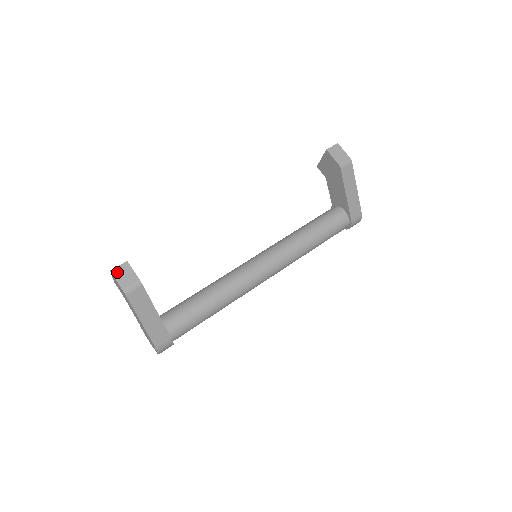
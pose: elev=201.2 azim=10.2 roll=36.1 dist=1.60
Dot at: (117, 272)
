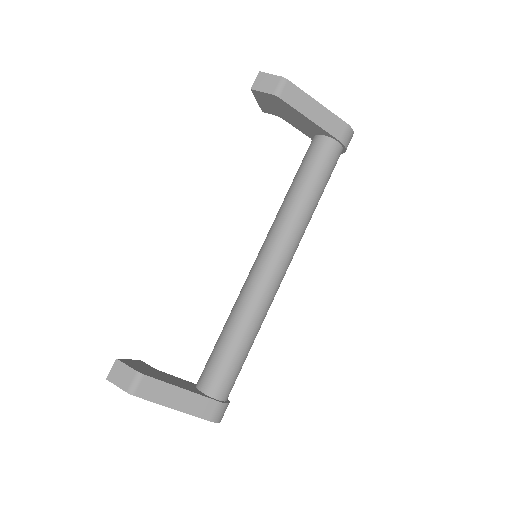
Dot at: (113, 377)
